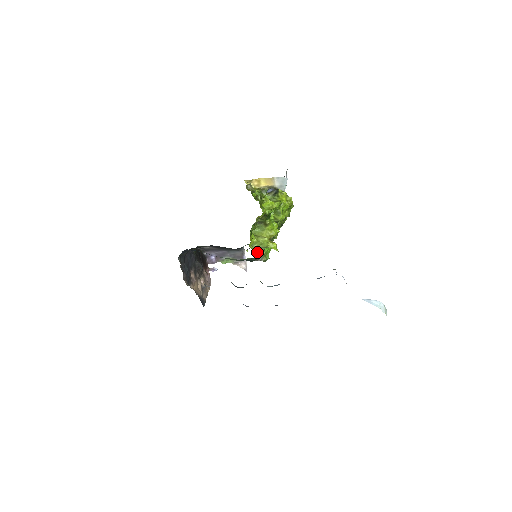
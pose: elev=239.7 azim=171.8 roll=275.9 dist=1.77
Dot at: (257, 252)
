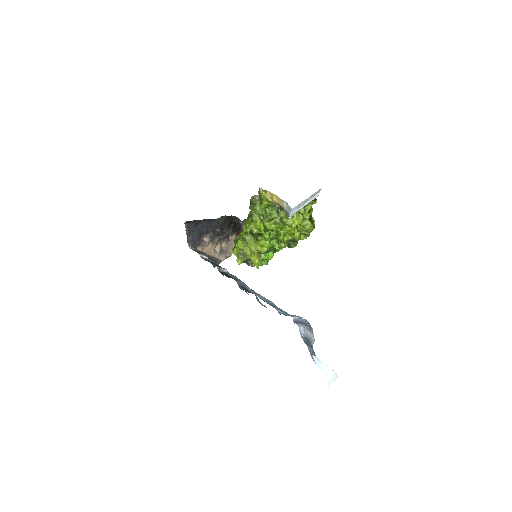
Dot at: (237, 259)
